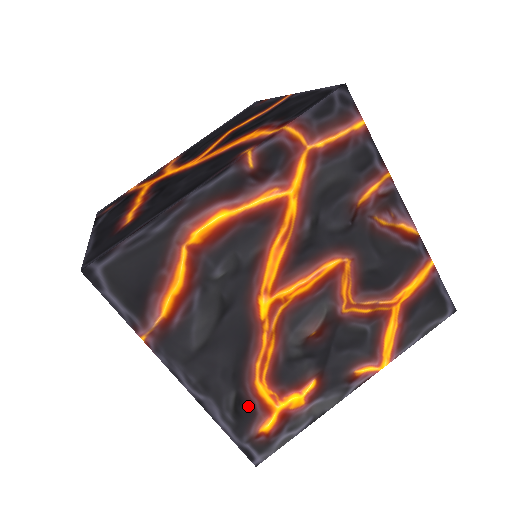
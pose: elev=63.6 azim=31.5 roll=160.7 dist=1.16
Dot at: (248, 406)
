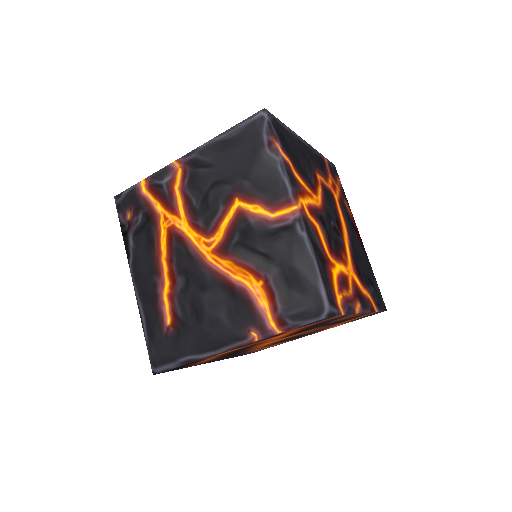
Dot at: occluded
